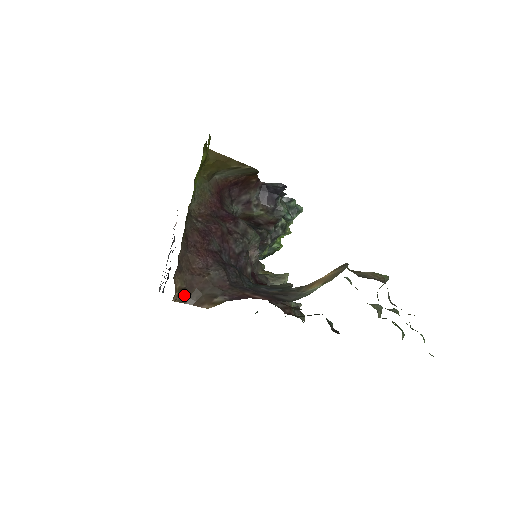
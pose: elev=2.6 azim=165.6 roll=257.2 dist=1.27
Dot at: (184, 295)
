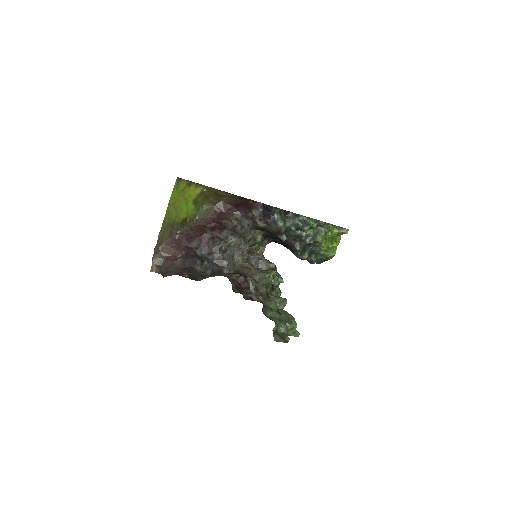
Dot at: (160, 270)
